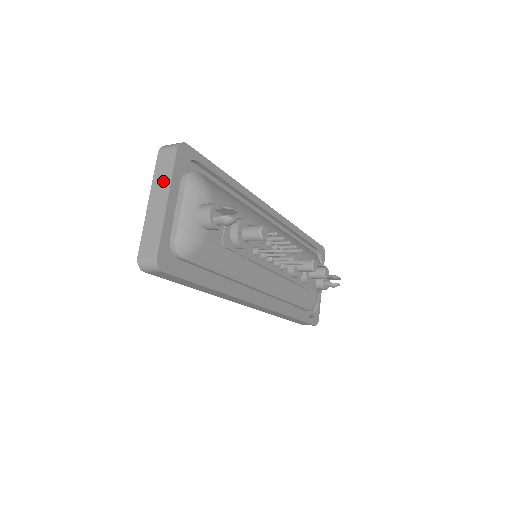
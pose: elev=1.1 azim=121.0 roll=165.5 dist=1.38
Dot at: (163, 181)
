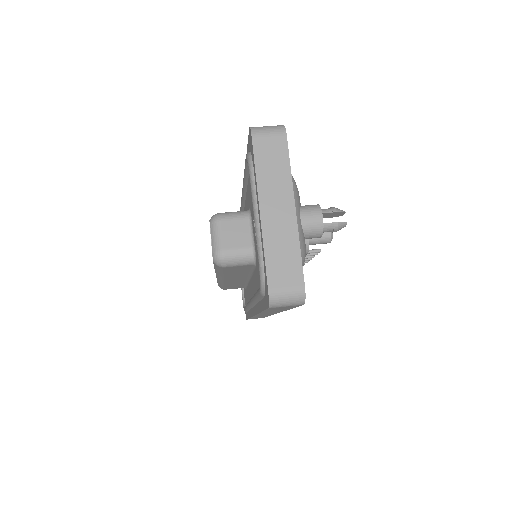
Dot at: (277, 180)
